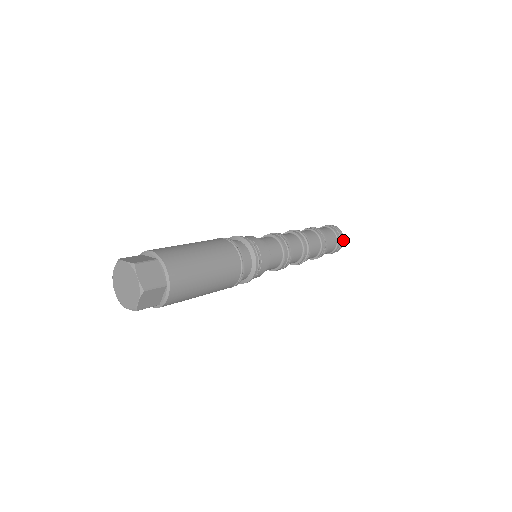
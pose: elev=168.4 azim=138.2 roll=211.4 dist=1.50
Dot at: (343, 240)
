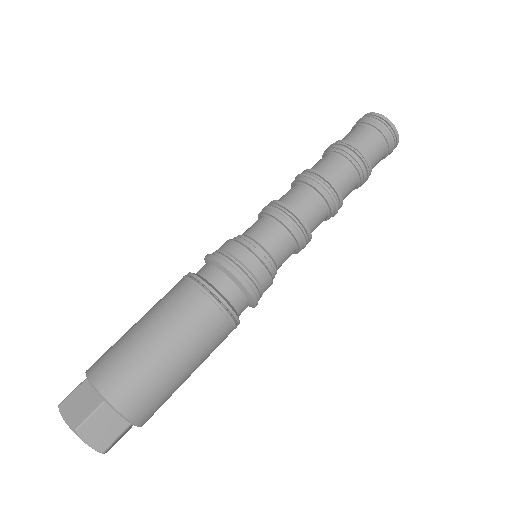
Dot at: (398, 138)
